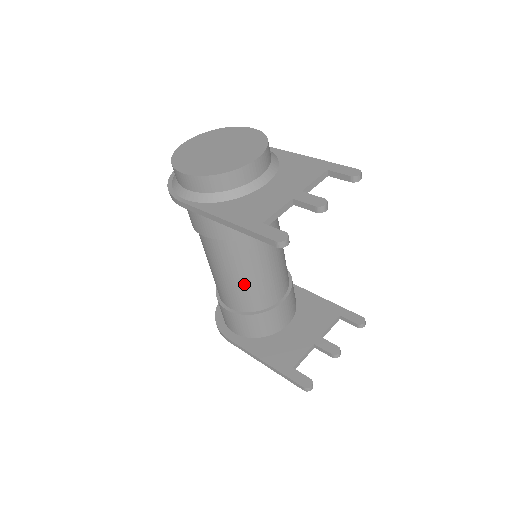
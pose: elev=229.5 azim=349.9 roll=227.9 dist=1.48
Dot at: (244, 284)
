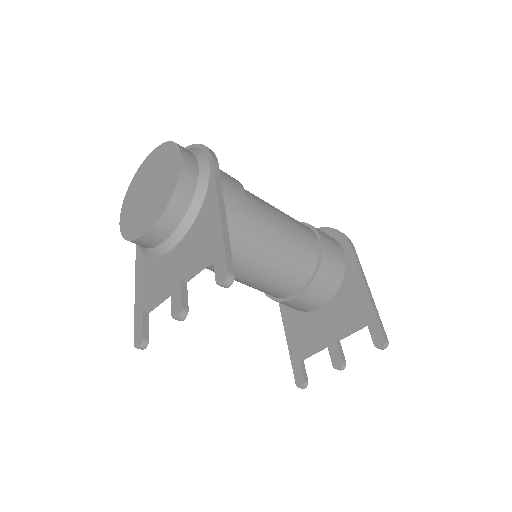
Dot at: occluded
